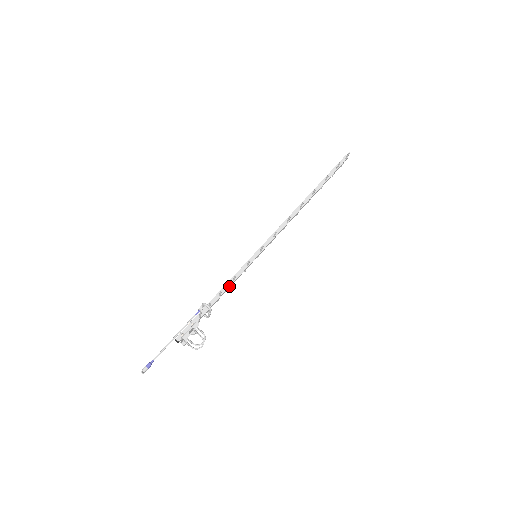
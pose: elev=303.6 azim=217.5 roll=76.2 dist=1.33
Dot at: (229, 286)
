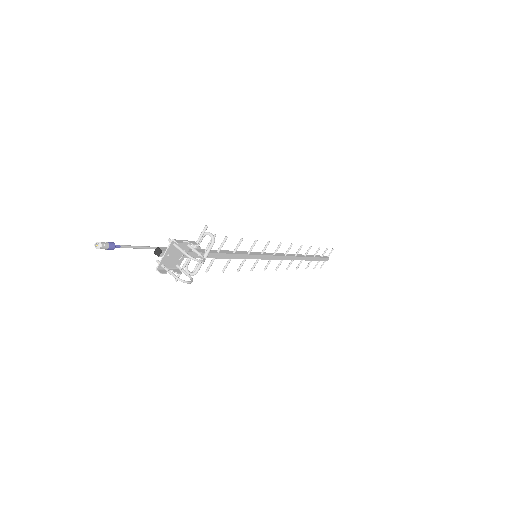
Dot at: (229, 253)
